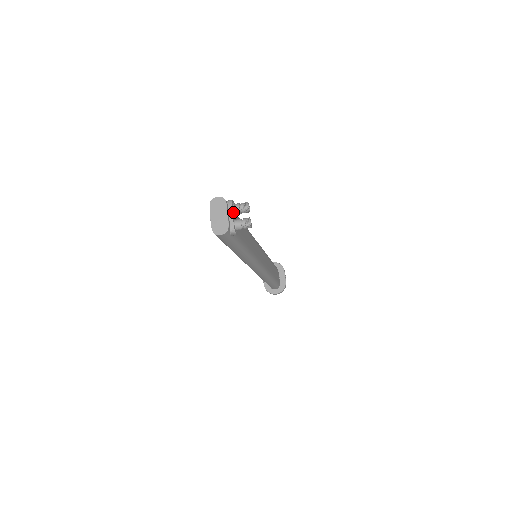
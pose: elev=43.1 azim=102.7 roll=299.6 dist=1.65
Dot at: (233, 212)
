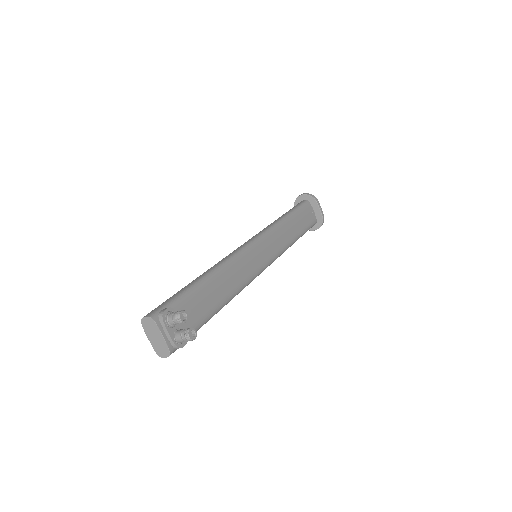
Dot at: (170, 326)
